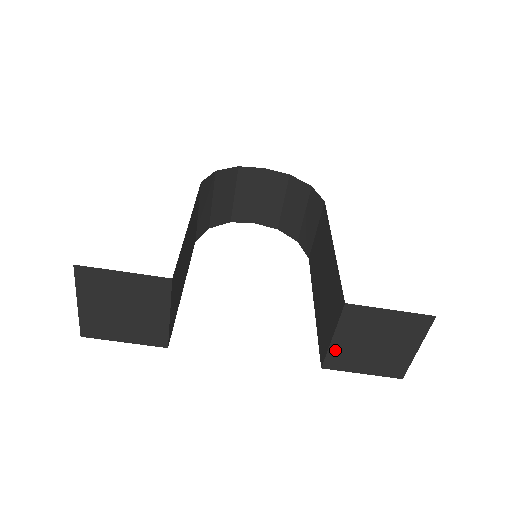
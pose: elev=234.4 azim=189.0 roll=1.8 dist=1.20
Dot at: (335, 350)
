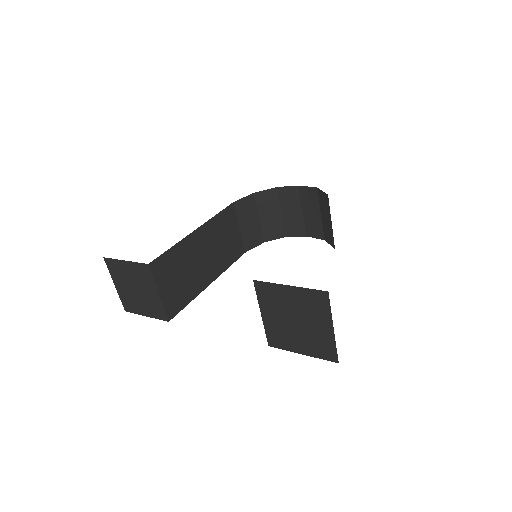
Dot at: (269, 327)
